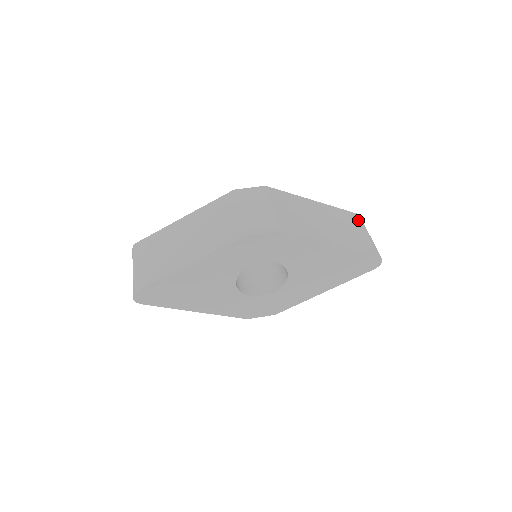
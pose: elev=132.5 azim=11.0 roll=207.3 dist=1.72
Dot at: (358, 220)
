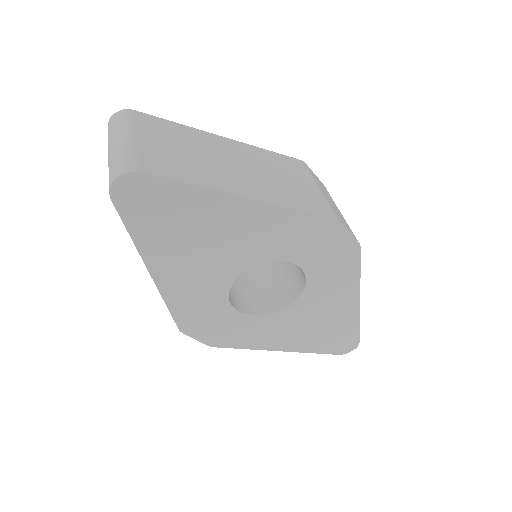
Dot at: occluded
